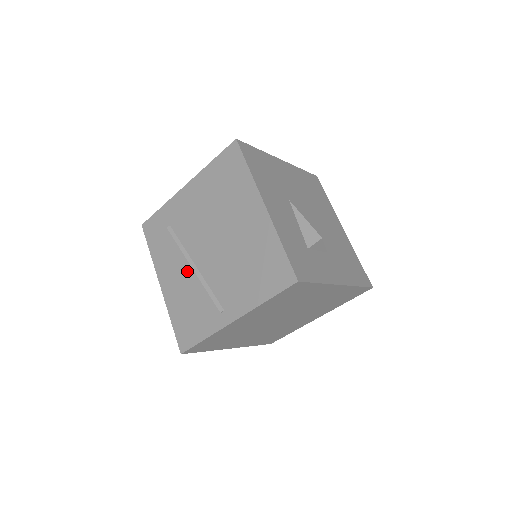
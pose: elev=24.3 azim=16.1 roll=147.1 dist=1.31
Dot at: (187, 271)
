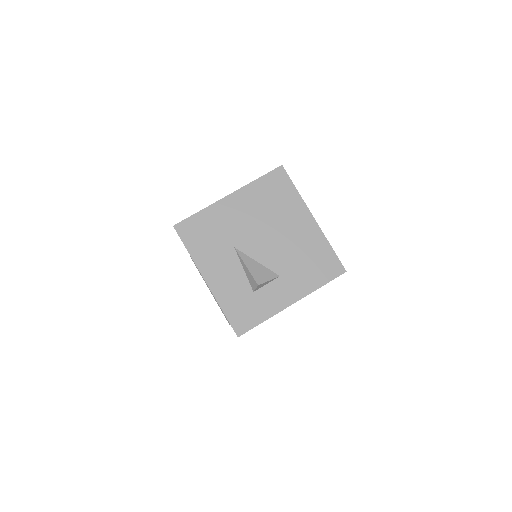
Dot at: occluded
